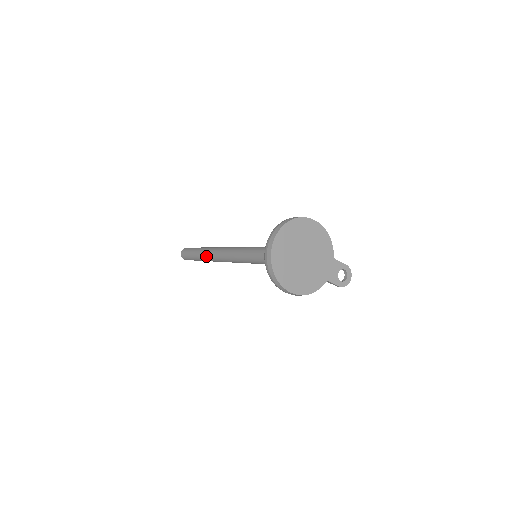
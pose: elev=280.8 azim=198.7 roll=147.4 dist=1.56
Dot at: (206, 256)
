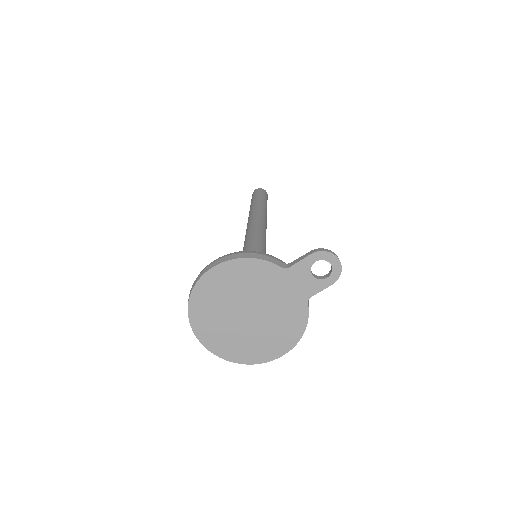
Dot at: occluded
